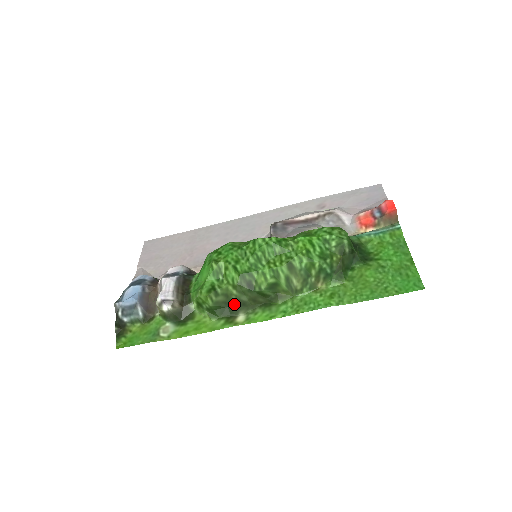
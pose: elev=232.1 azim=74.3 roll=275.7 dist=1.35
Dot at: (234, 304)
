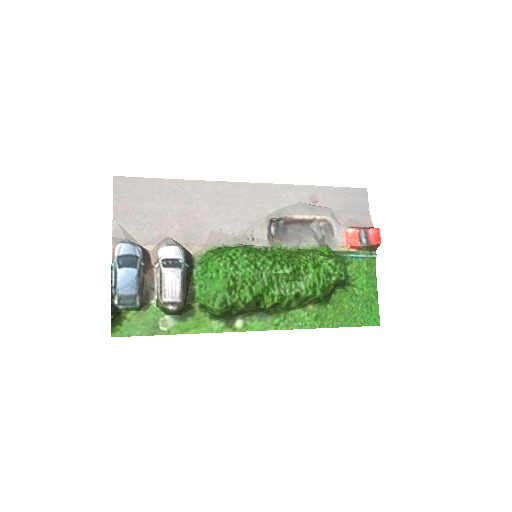
Dot at: (237, 313)
